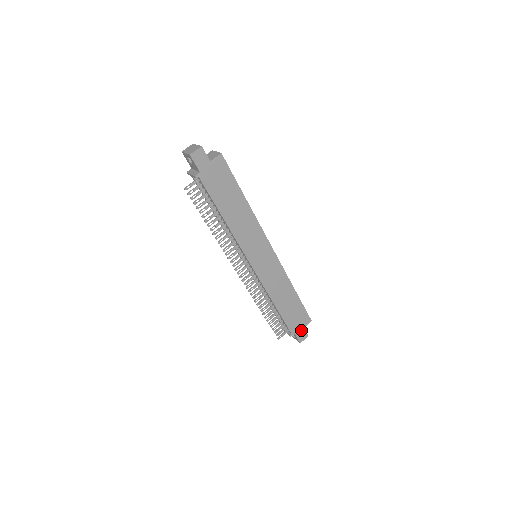
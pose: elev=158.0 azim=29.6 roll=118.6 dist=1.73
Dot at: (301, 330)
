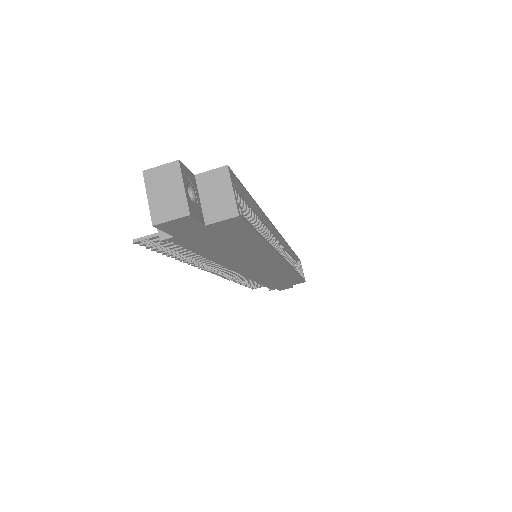
Dot at: (287, 286)
